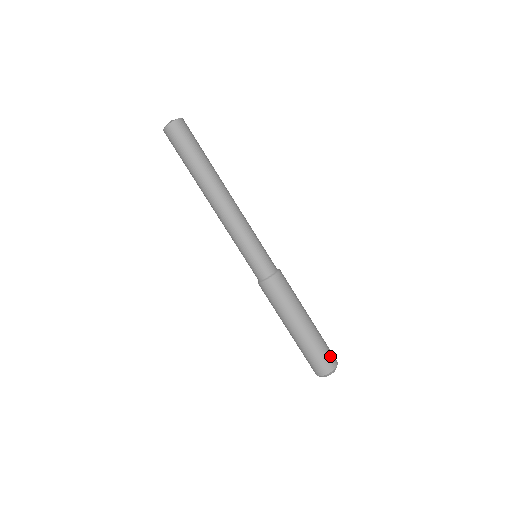
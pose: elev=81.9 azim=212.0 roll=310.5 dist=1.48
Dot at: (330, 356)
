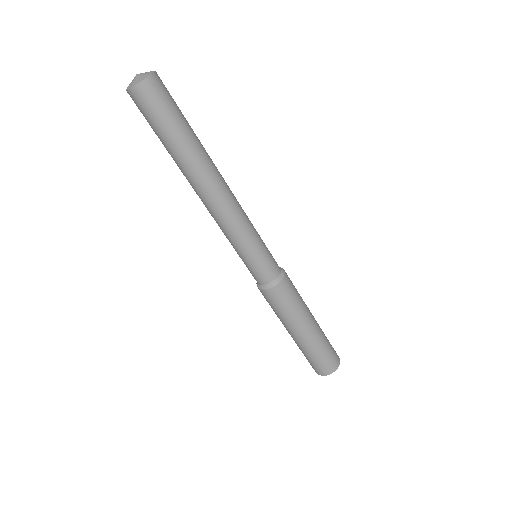
Dot at: (334, 352)
